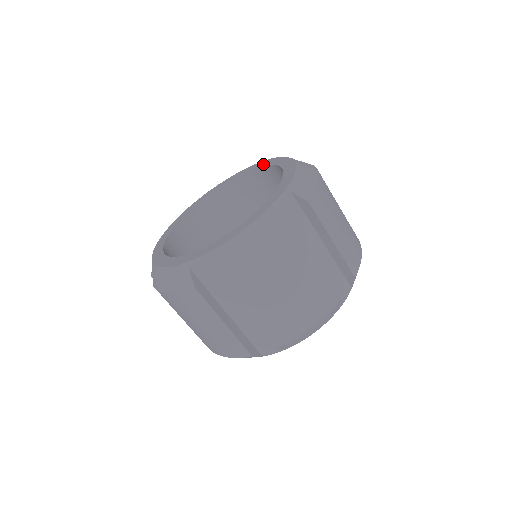
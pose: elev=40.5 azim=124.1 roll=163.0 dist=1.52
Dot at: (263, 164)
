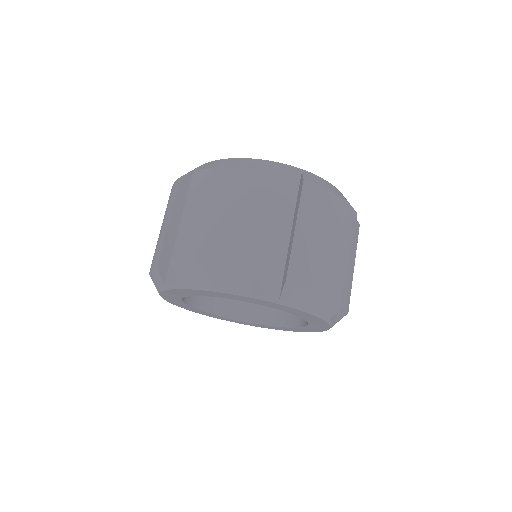
Dot at: occluded
